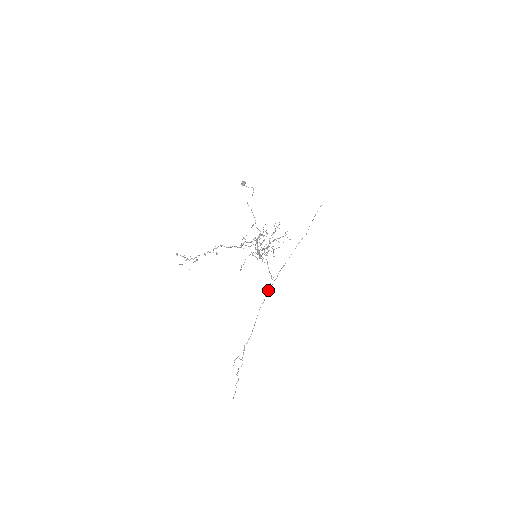
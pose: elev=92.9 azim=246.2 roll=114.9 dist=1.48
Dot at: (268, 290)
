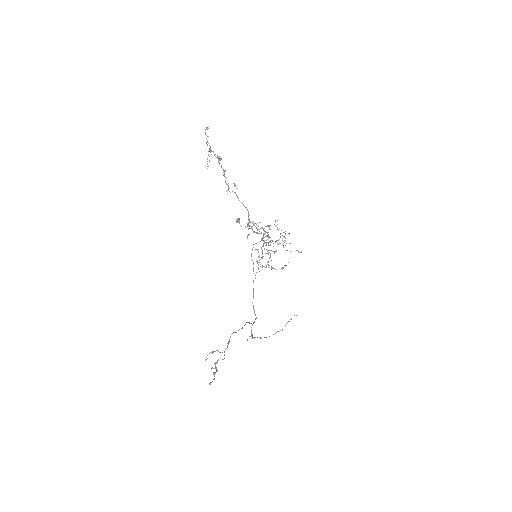
Dot at: occluded
